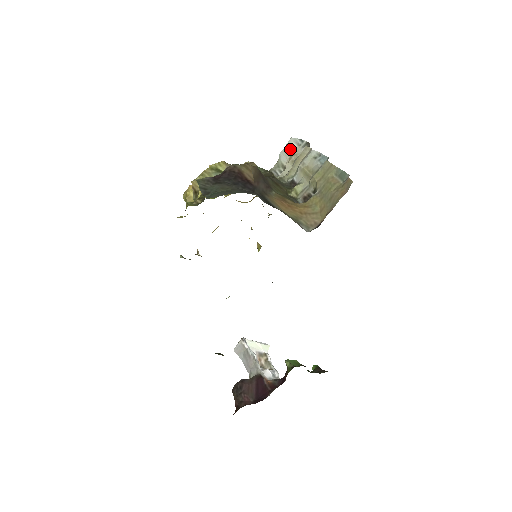
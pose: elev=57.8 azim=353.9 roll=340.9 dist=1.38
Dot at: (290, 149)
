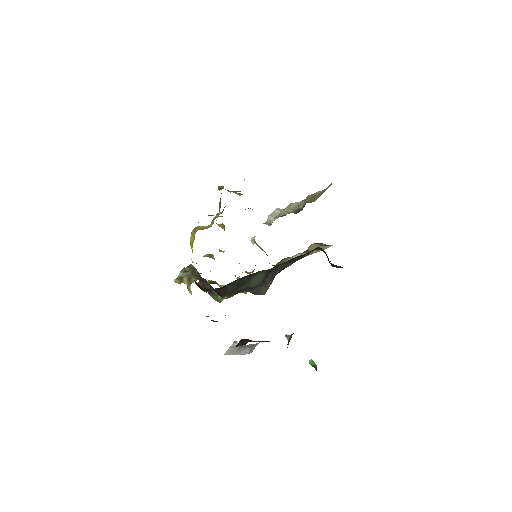
Dot at: (276, 213)
